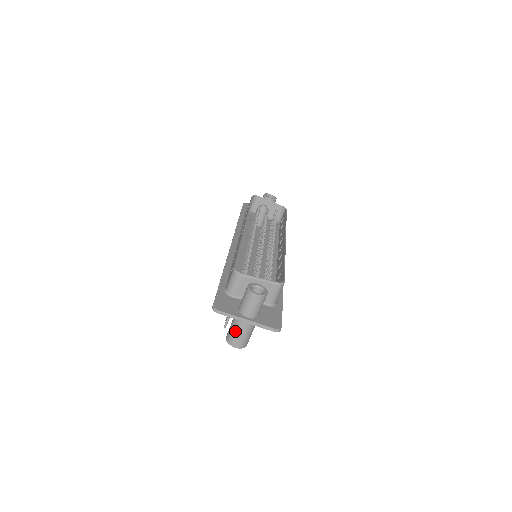
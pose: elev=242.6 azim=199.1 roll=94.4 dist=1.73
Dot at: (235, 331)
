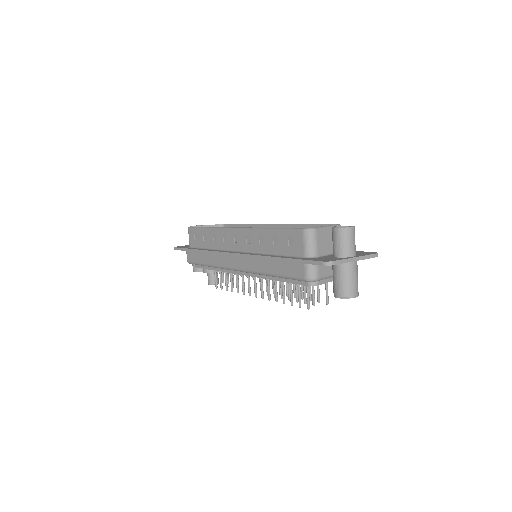
Dot at: (348, 279)
